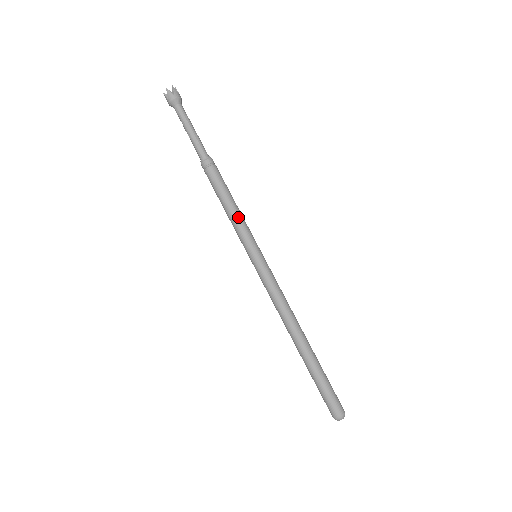
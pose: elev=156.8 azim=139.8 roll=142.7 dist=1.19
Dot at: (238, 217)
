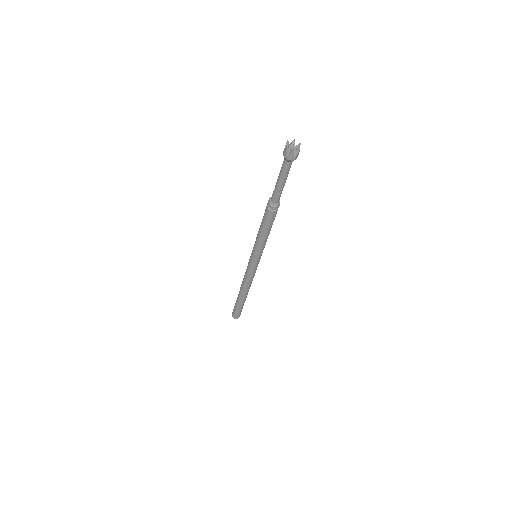
Dot at: (265, 241)
